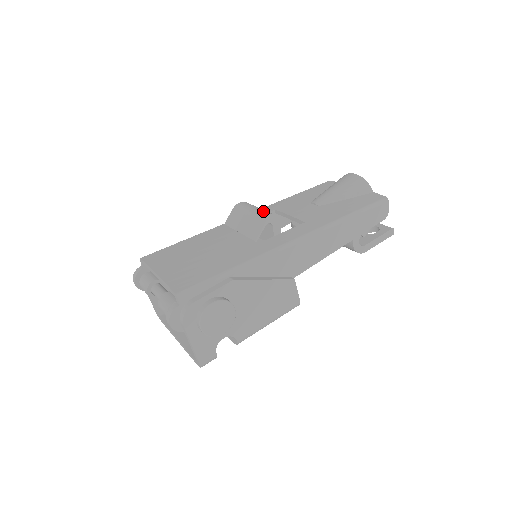
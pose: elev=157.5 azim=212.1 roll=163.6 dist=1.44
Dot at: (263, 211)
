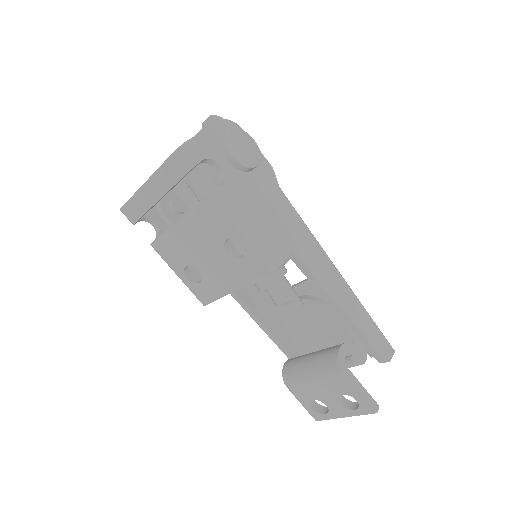
Dot at: occluded
